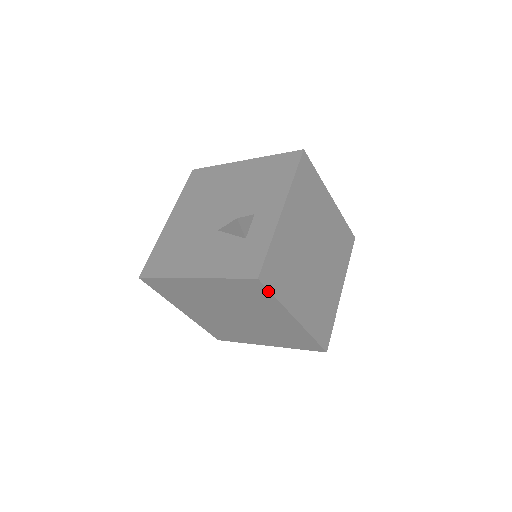
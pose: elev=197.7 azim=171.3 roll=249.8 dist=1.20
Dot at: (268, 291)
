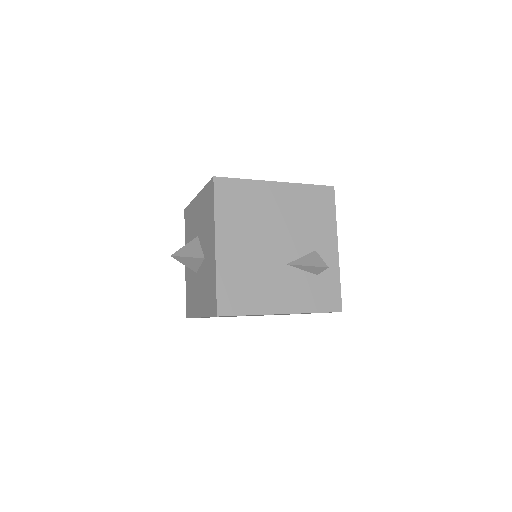
Dot at: occluded
